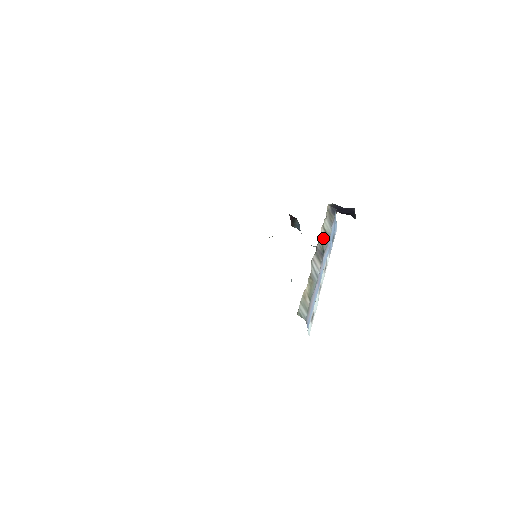
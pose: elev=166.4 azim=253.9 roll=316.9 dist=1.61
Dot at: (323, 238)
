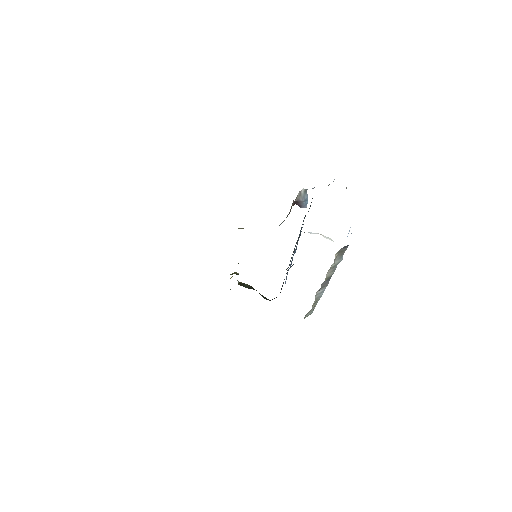
Dot at: (330, 272)
